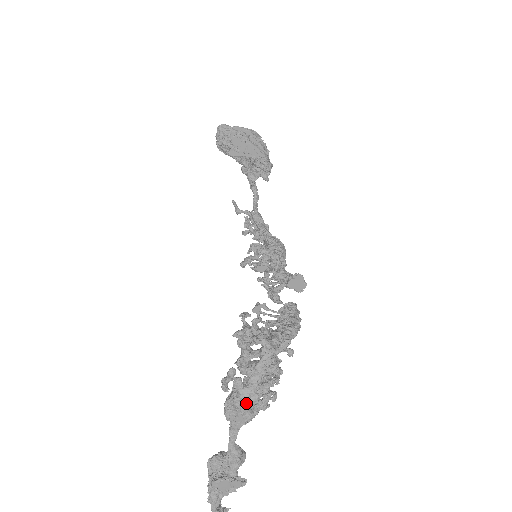
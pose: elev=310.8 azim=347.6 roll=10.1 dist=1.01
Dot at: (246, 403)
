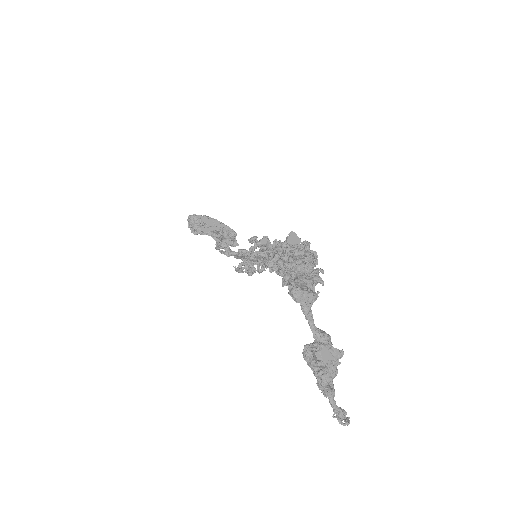
Dot at: (304, 286)
